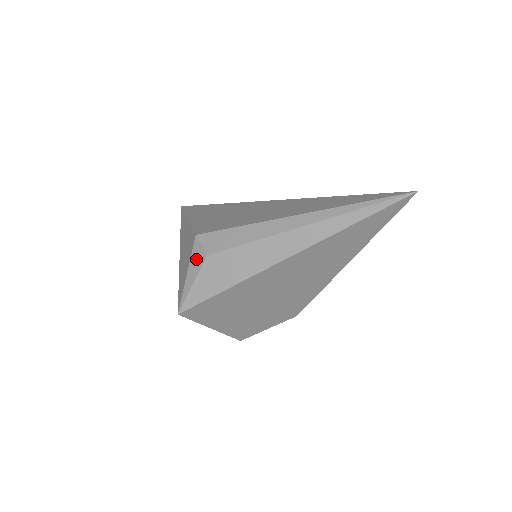
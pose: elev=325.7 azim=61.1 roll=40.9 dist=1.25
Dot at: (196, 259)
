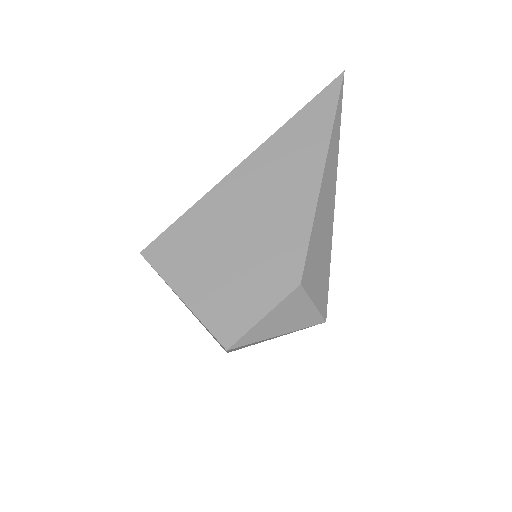
Dot at: occluded
